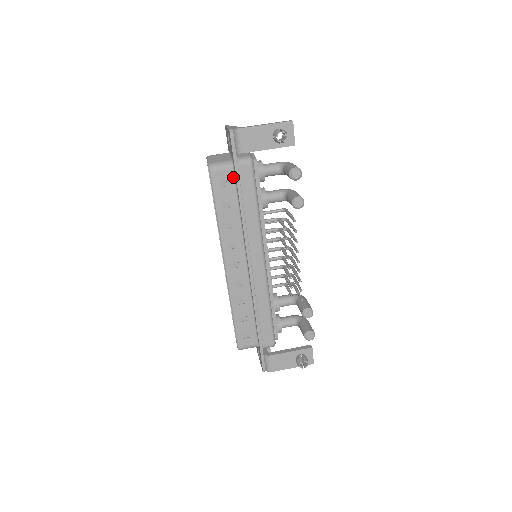
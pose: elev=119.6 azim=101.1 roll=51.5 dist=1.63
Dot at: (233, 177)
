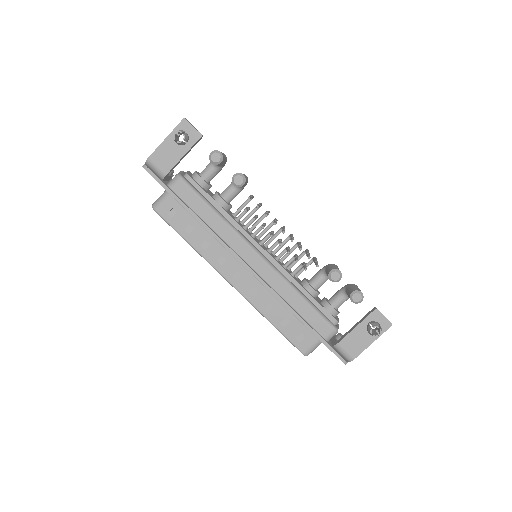
Dot at: (176, 201)
